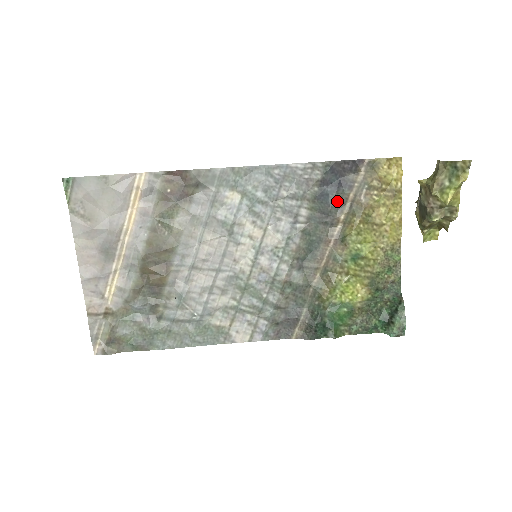
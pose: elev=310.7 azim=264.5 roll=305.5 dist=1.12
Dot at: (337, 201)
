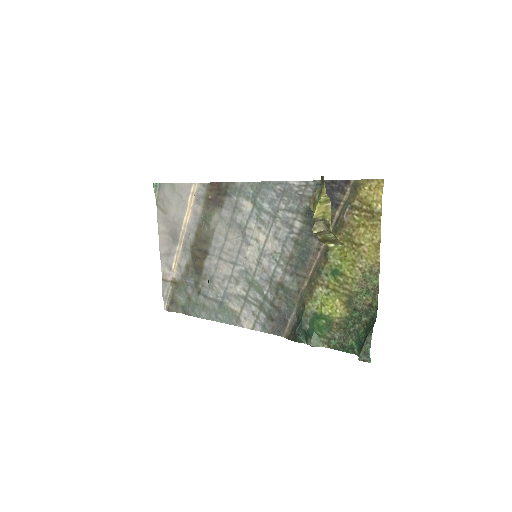
Dot at: occluded
